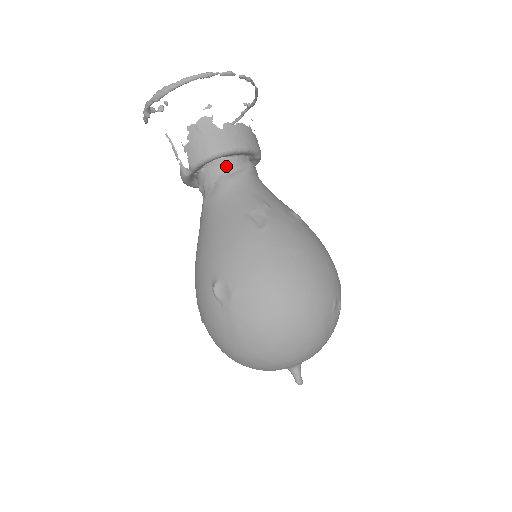
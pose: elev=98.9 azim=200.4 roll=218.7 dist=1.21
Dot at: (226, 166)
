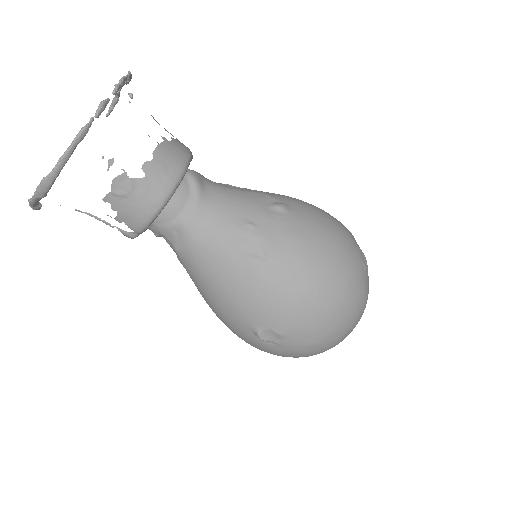
Dot at: (175, 206)
